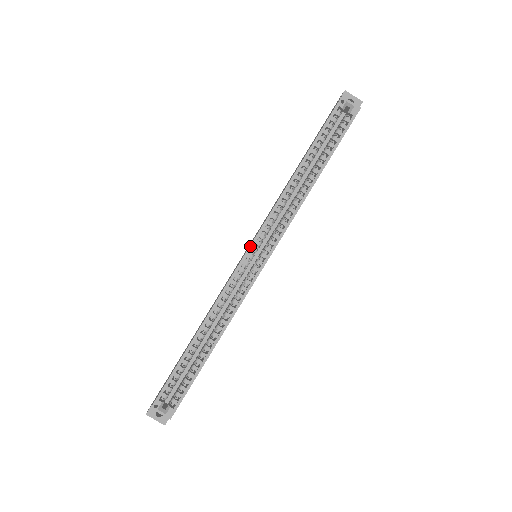
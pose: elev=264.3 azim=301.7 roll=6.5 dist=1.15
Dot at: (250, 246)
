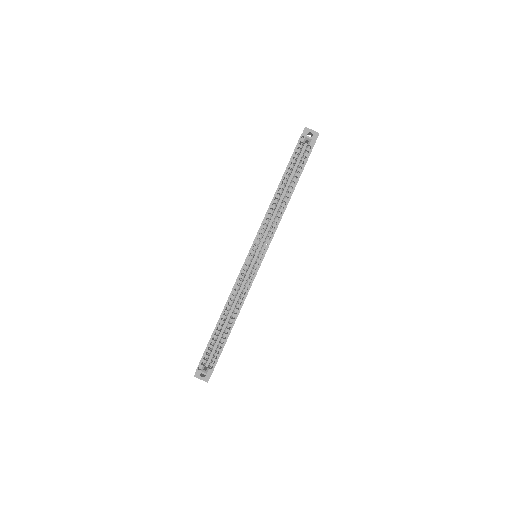
Dot at: (250, 250)
